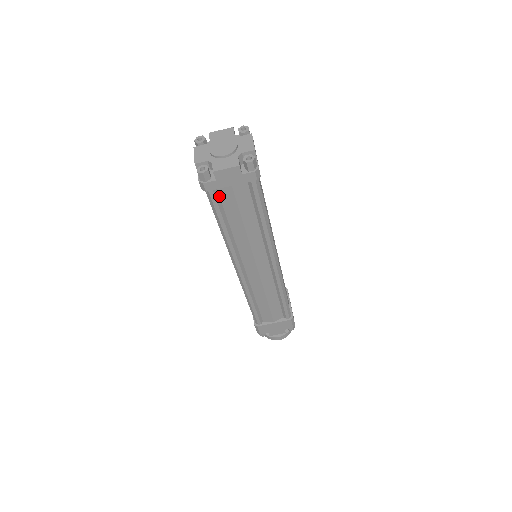
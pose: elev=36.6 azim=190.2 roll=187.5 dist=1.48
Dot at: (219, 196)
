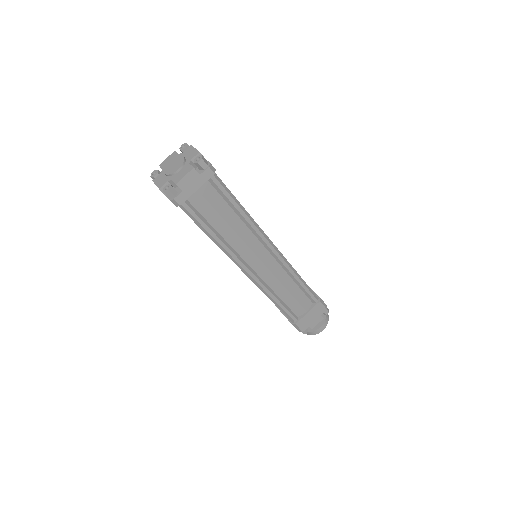
Dot at: (193, 207)
